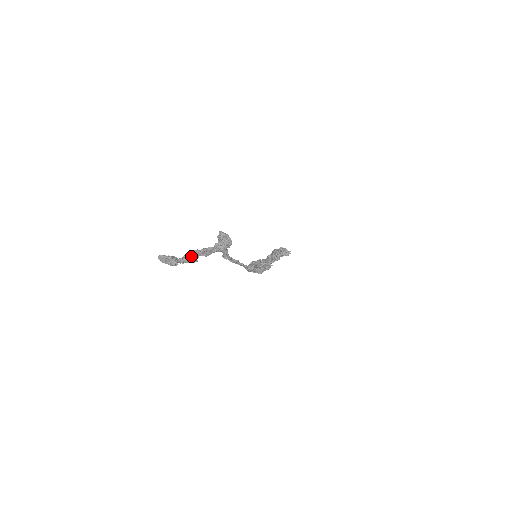
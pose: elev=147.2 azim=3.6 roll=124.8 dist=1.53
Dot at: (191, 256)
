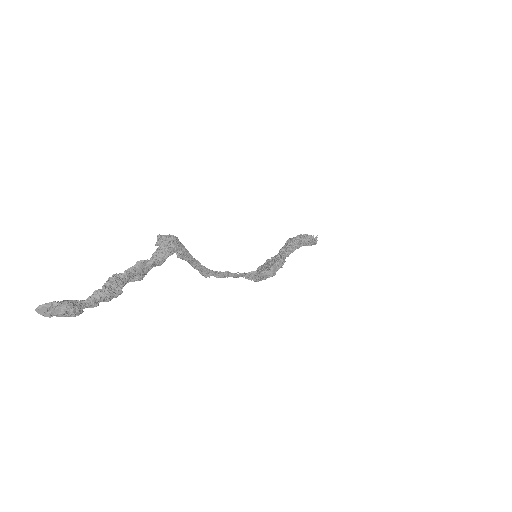
Dot at: (104, 288)
